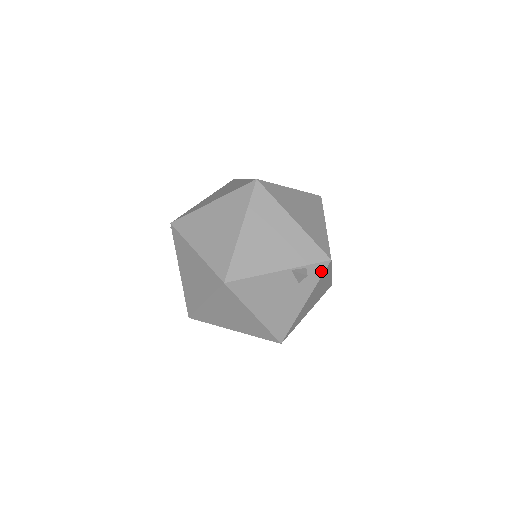
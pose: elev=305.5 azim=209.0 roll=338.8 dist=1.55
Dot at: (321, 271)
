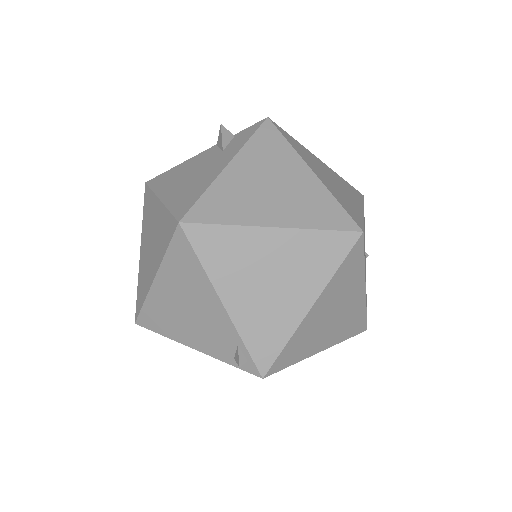
Dot at: (254, 130)
